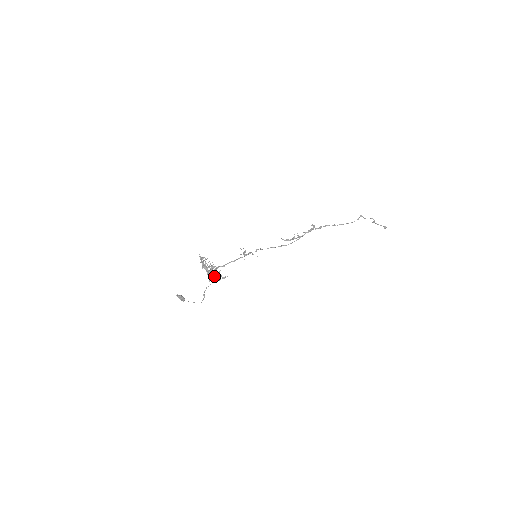
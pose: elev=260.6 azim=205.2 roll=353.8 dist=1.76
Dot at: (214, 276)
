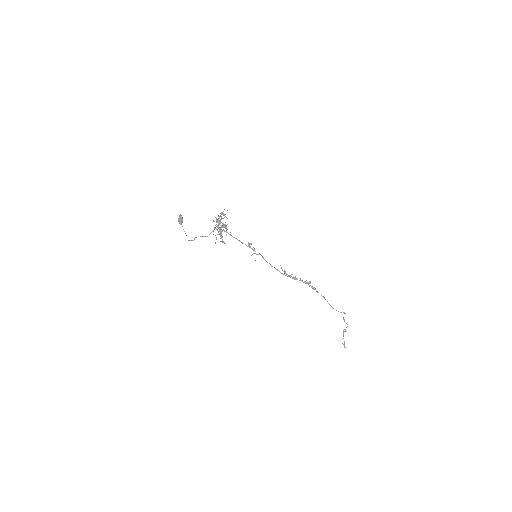
Dot at: (217, 234)
